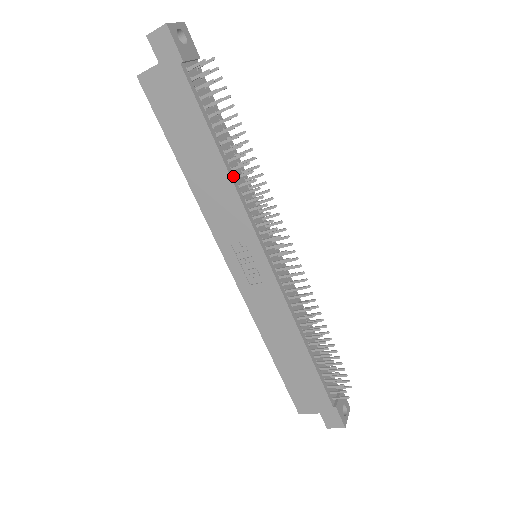
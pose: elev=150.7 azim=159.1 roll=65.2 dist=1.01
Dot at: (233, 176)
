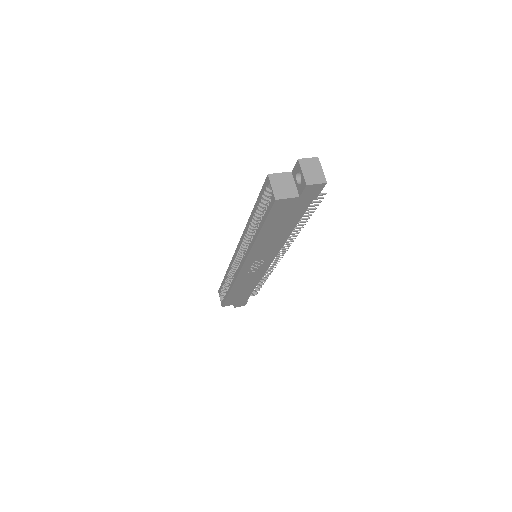
Dot at: occluded
